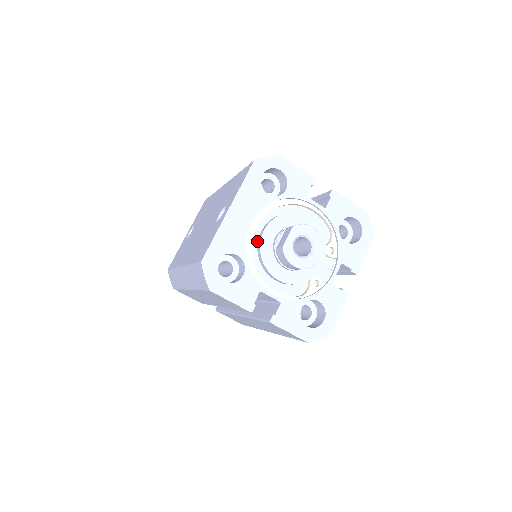
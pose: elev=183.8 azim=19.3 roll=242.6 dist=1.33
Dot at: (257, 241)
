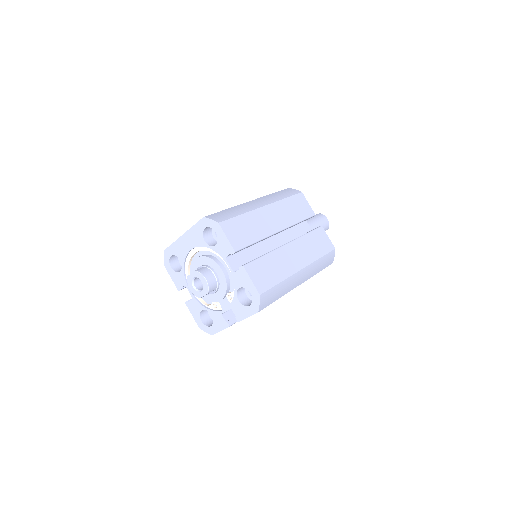
Dot at: occluded
